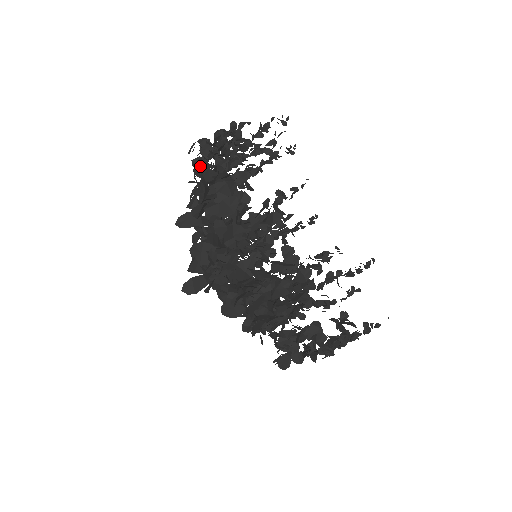
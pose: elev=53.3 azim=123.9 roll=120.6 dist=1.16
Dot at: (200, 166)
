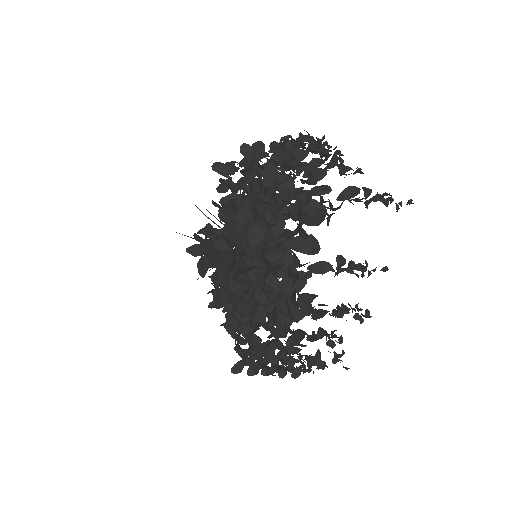
Dot at: (324, 169)
